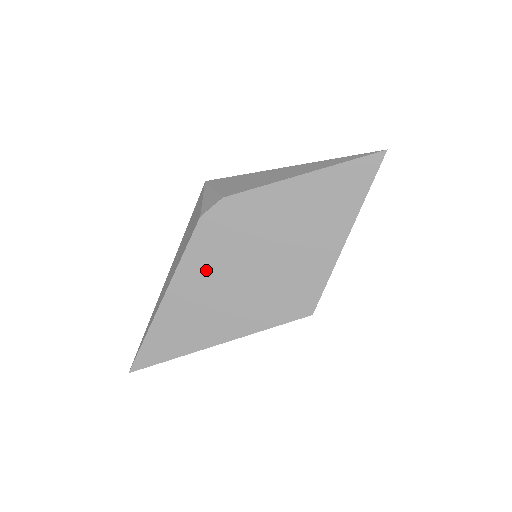
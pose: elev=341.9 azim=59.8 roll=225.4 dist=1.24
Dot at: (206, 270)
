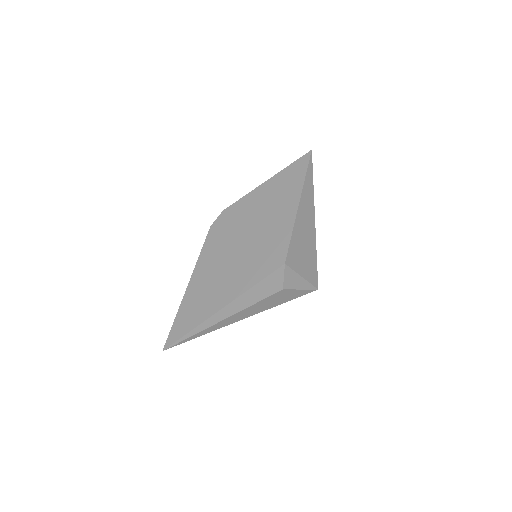
Dot at: (214, 257)
